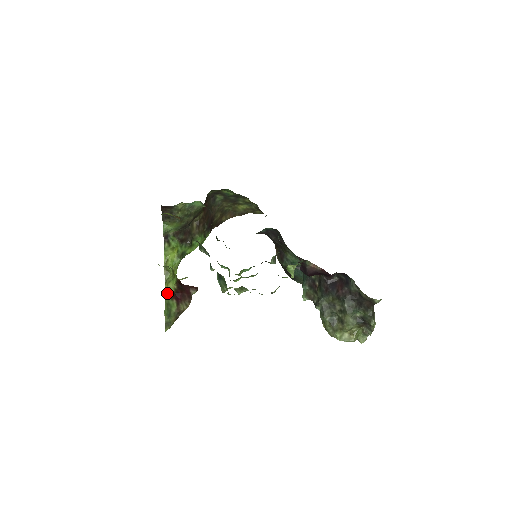
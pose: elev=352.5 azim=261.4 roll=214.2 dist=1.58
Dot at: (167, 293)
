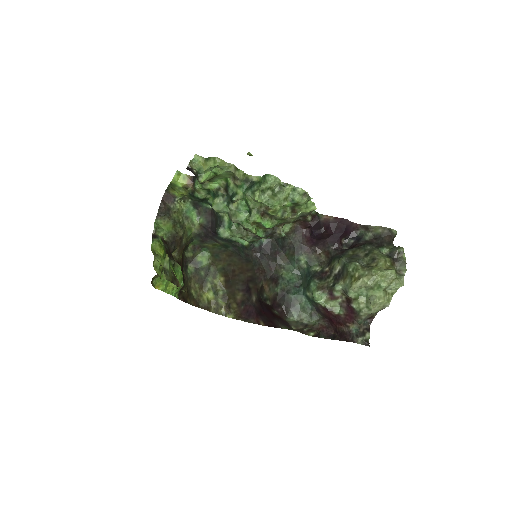
Dot at: occluded
